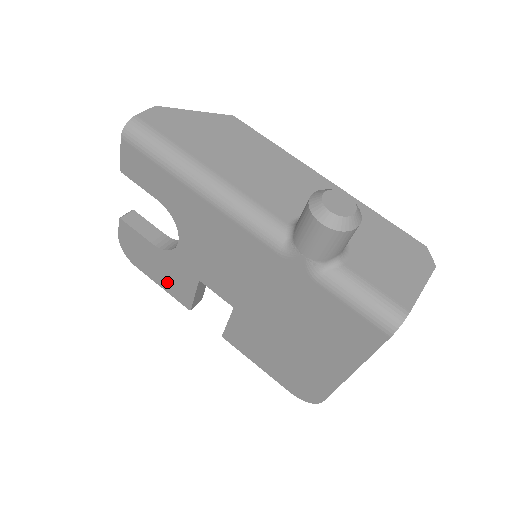
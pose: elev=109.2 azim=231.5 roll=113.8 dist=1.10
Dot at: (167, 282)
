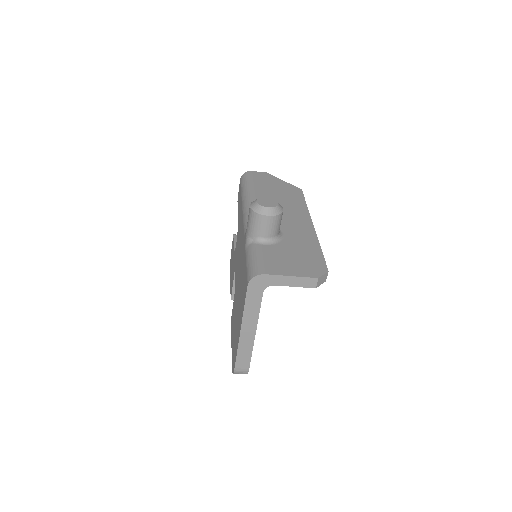
Dot at: (231, 278)
